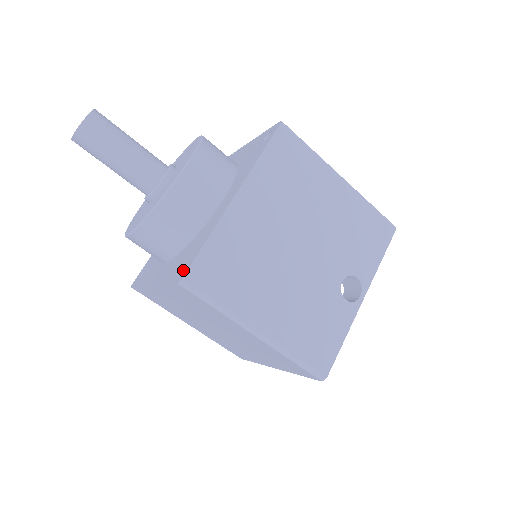
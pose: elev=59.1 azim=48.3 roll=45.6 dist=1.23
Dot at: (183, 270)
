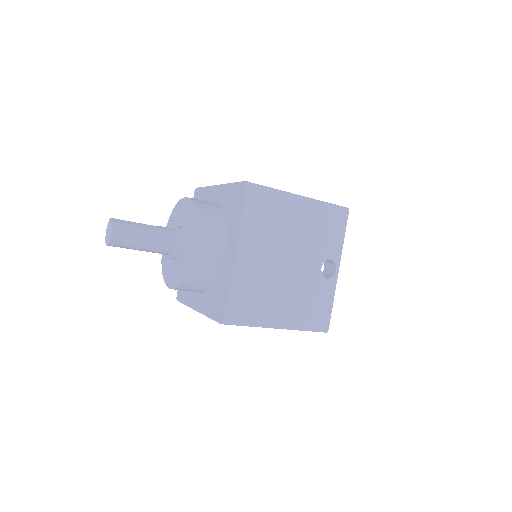
Dot at: (219, 310)
